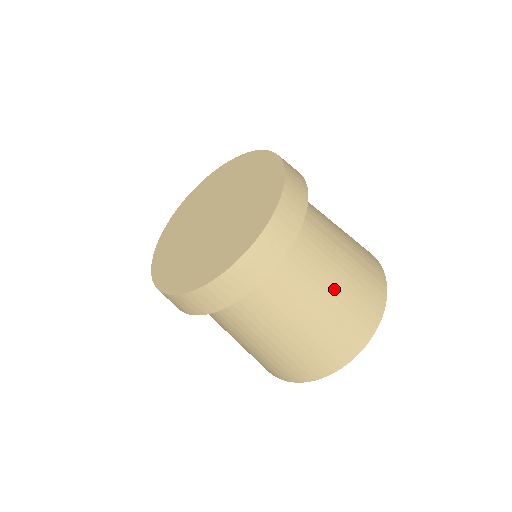
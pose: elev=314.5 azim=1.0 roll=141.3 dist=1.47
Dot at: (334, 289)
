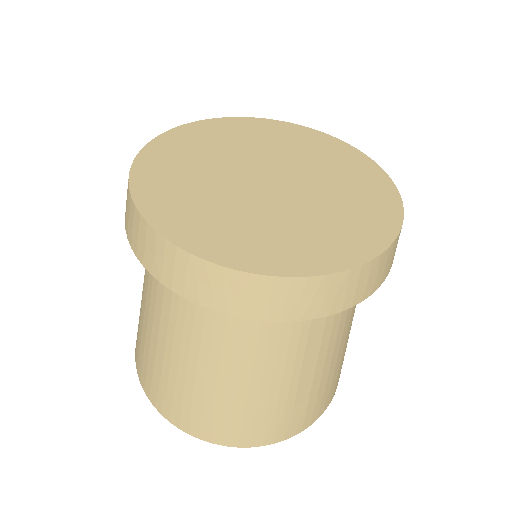
Dot at: (237, 384)
